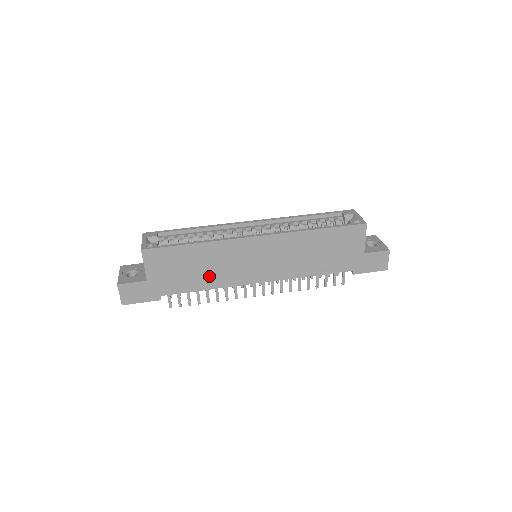
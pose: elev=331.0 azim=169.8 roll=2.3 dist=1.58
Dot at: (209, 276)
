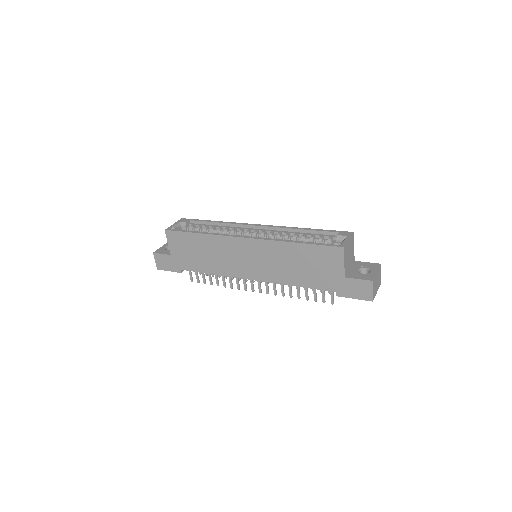
Dot at: (212, 263)
